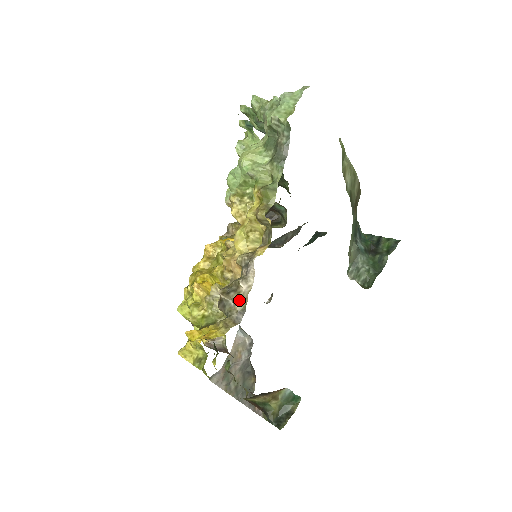
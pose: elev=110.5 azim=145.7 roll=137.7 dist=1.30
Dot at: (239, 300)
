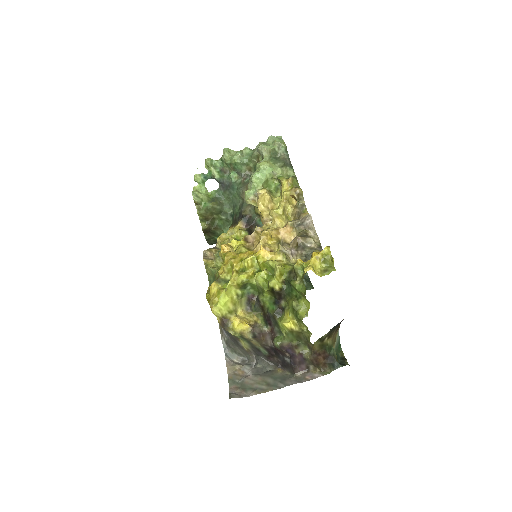
Dot at: (314, 240)
